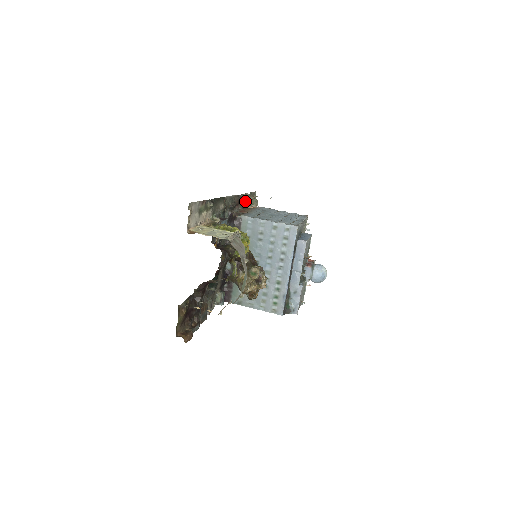
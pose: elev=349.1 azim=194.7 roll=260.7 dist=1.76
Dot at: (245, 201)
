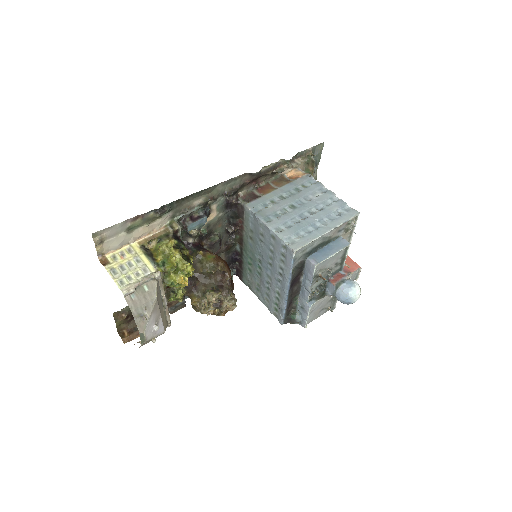
Dot at: (275, 172)
